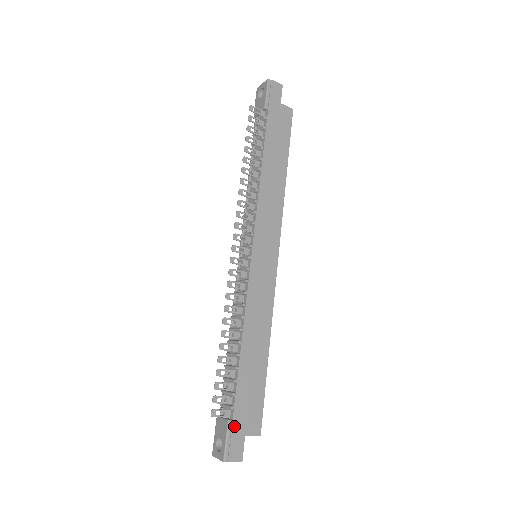
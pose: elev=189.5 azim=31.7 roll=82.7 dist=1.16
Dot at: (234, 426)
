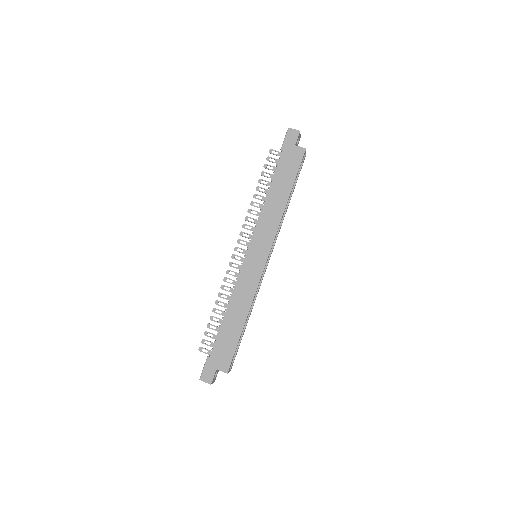
Dot at: (210, 361)
